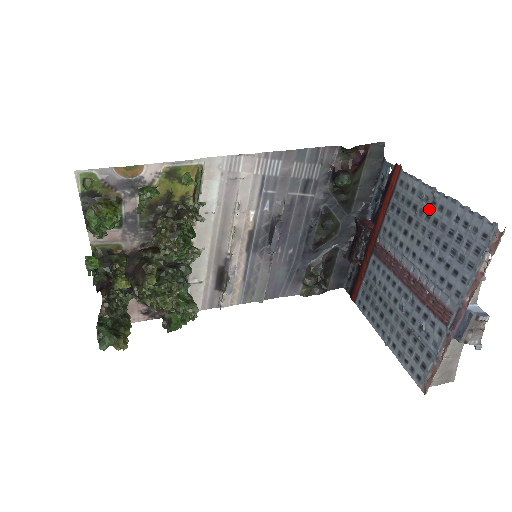
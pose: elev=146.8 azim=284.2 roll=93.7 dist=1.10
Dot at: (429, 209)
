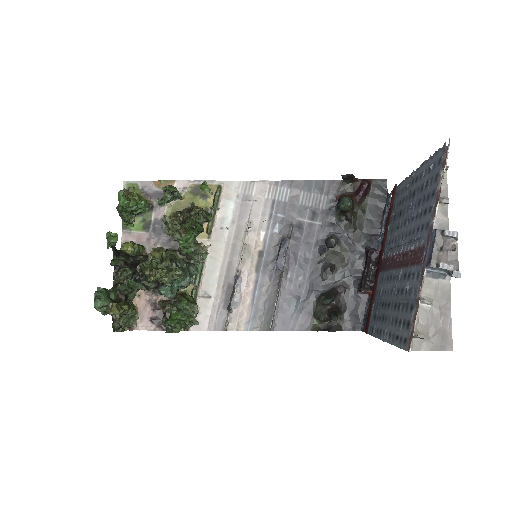
Dot at: (410, 189)
